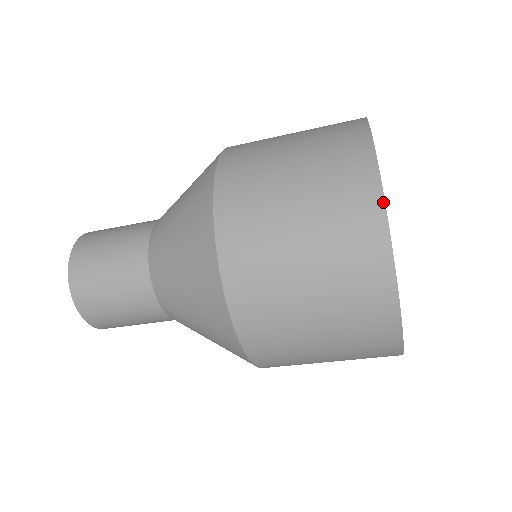
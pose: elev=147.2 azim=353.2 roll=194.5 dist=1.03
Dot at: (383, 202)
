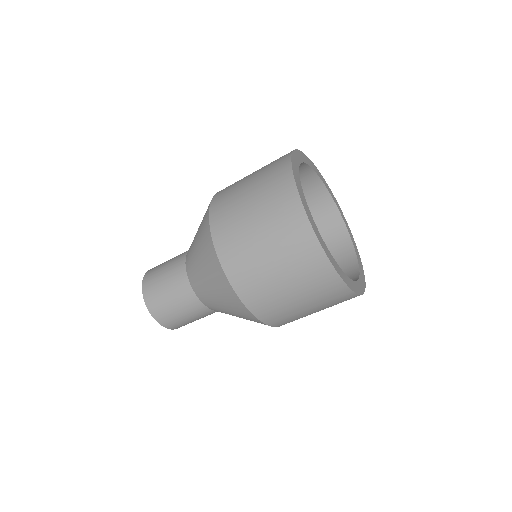
Dot at: (297, 191)
